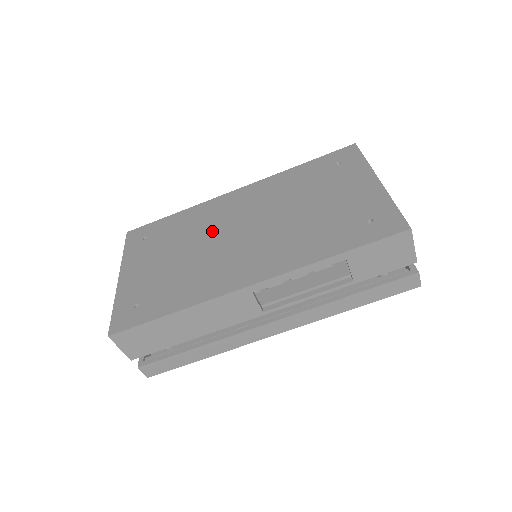
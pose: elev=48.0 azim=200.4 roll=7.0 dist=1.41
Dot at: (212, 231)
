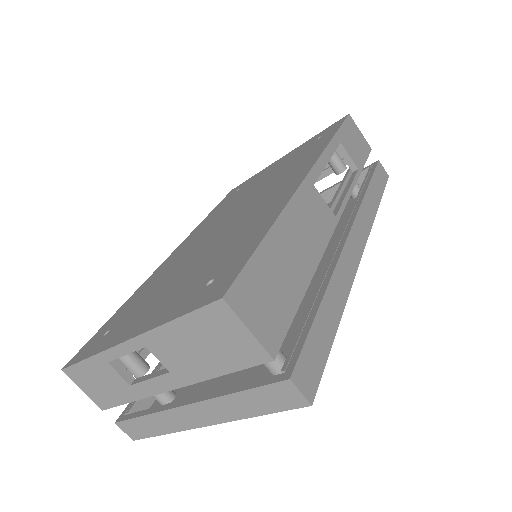
Dot at: (195, 250)
